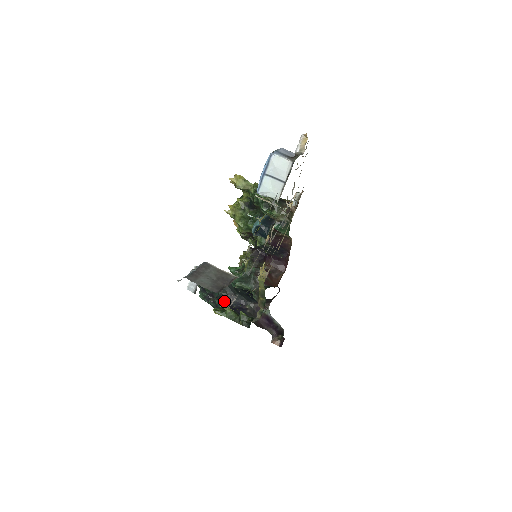
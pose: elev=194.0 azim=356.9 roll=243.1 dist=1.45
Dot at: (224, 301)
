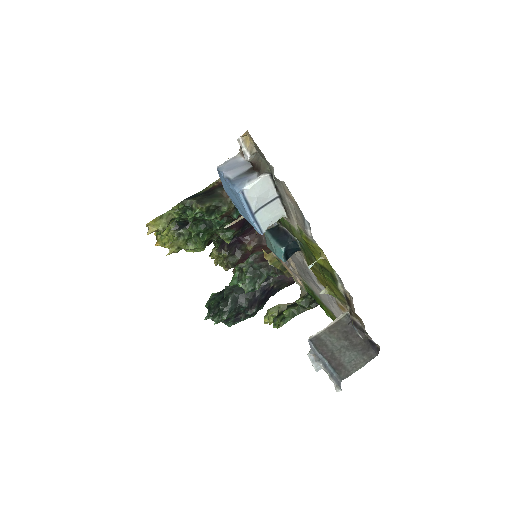
Dot at: (254, 306)
